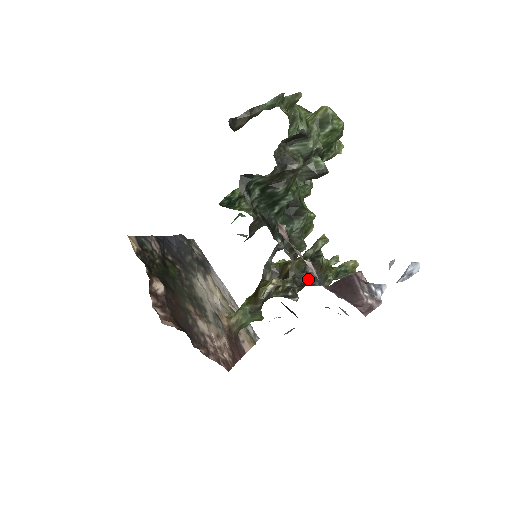
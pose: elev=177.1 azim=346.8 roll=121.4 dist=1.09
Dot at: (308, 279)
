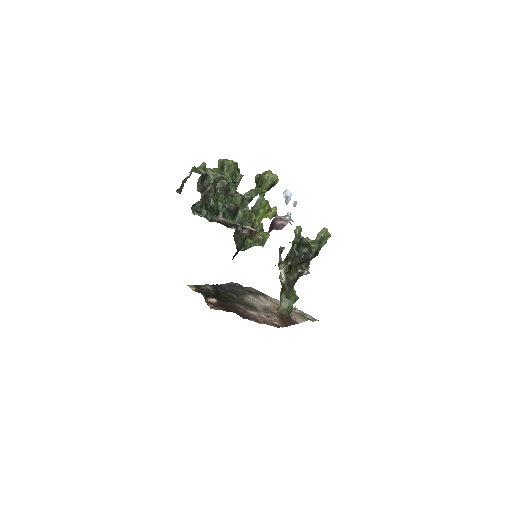
Dot at: (302, 255)
